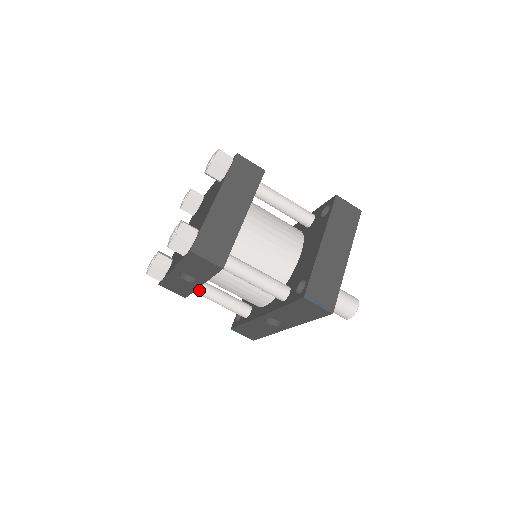
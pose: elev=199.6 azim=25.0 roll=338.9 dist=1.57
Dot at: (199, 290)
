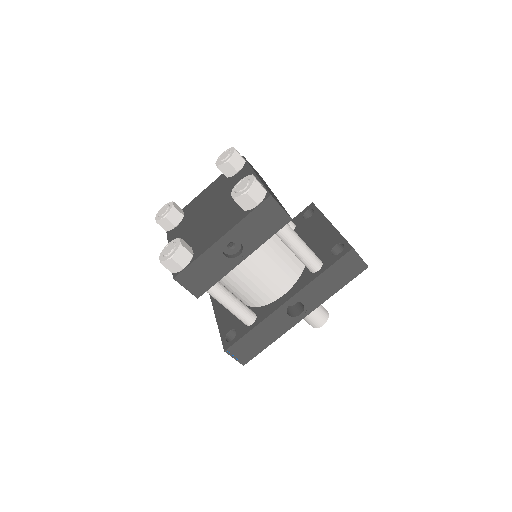
Dot at: (216, 285)
